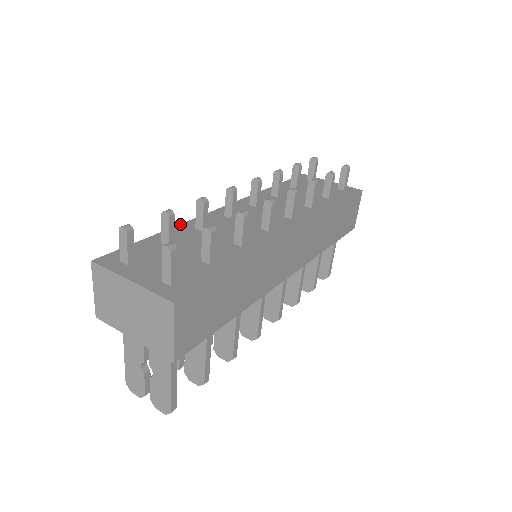
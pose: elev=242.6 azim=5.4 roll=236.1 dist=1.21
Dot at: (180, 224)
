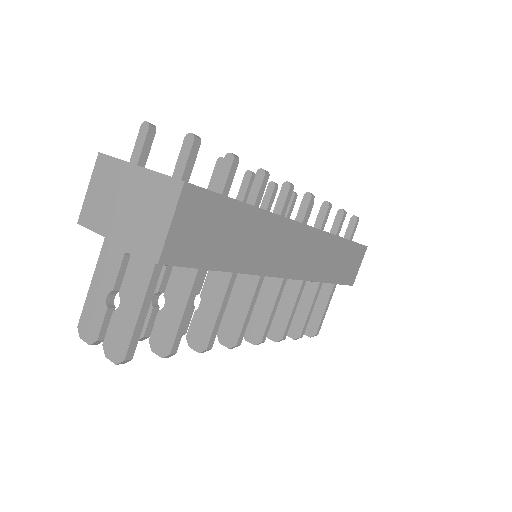
Dot at: occluded
